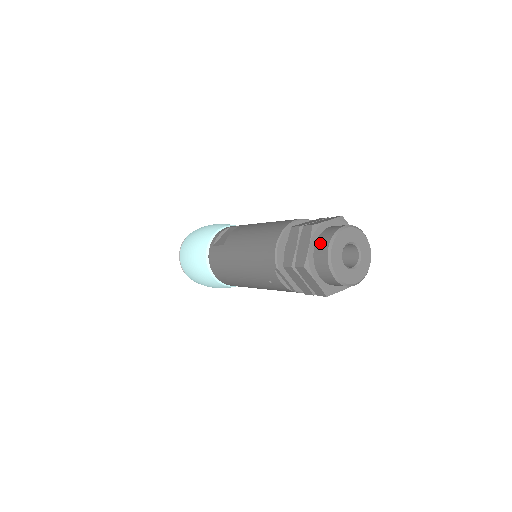
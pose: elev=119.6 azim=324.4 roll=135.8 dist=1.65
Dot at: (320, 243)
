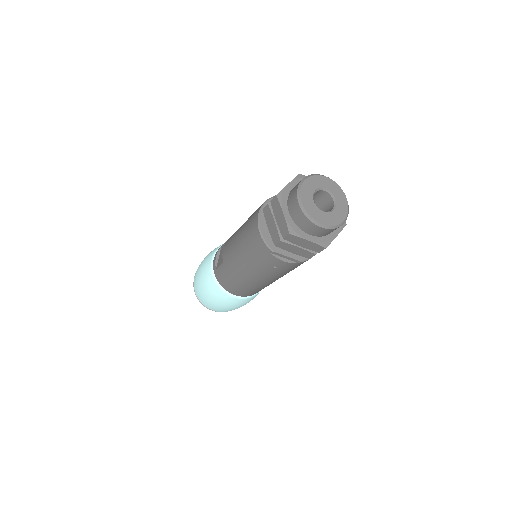
Dot at: (291, 205)
